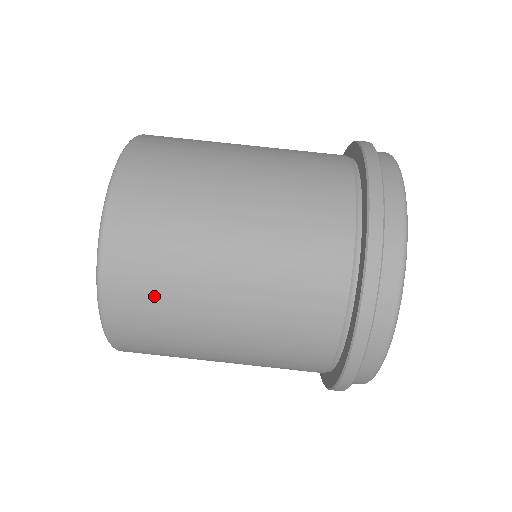
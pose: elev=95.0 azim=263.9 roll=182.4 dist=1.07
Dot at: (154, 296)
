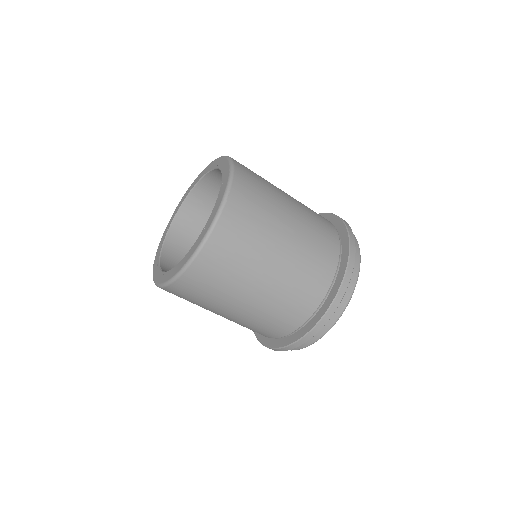
Dot at: occluded
